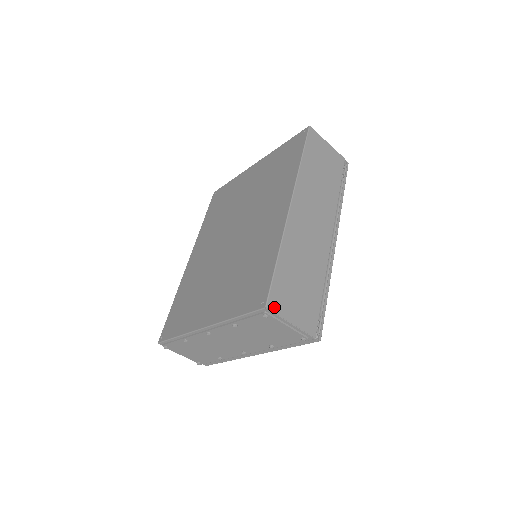
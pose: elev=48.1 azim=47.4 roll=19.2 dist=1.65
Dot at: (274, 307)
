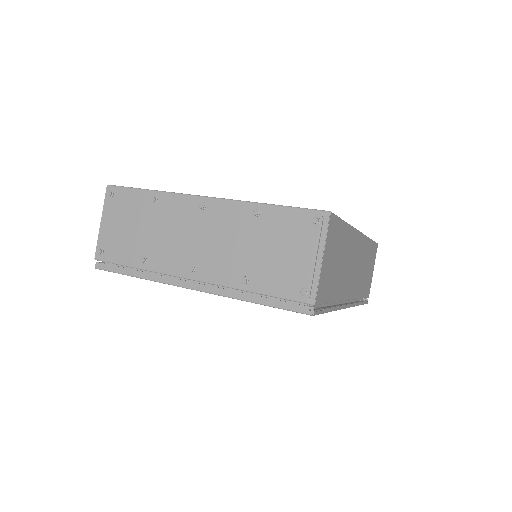
Dot at: (330, 225)
